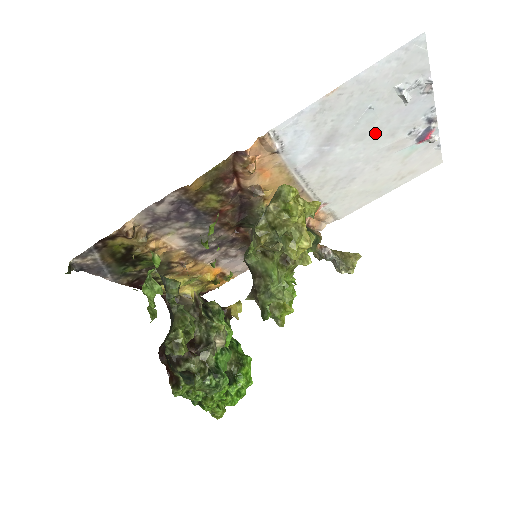
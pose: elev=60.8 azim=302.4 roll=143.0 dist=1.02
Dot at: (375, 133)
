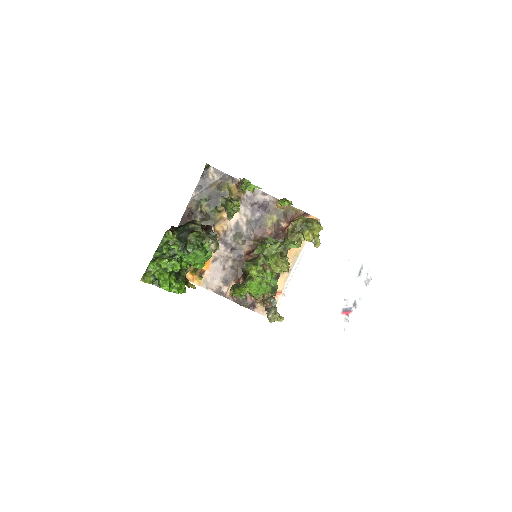
Dot at: (338, 278)
